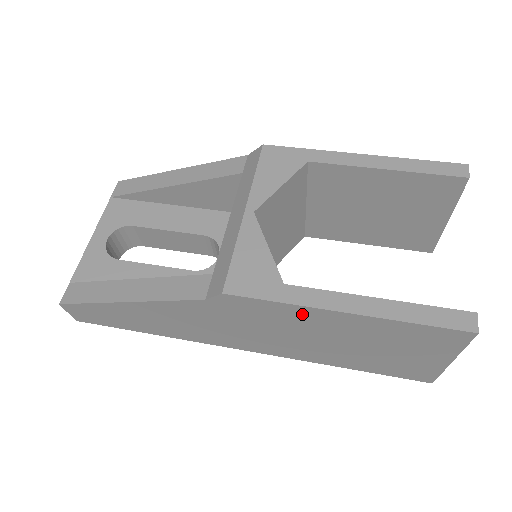
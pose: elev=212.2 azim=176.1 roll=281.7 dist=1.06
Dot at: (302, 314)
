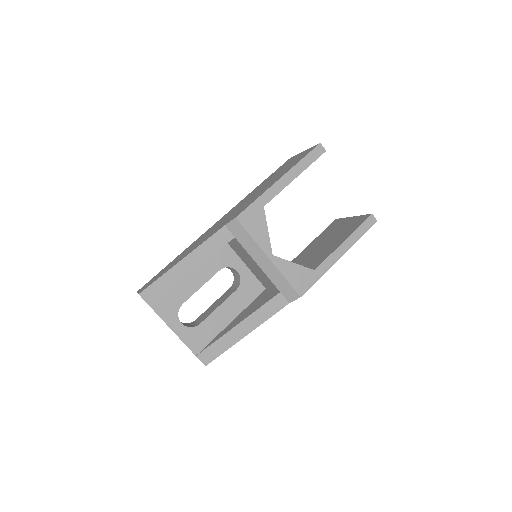
Dot at: occluded
